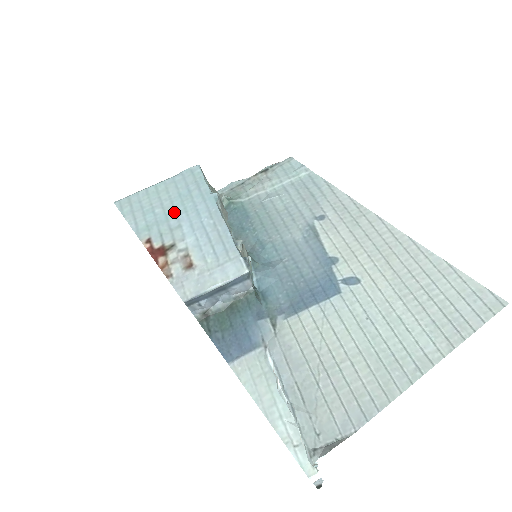
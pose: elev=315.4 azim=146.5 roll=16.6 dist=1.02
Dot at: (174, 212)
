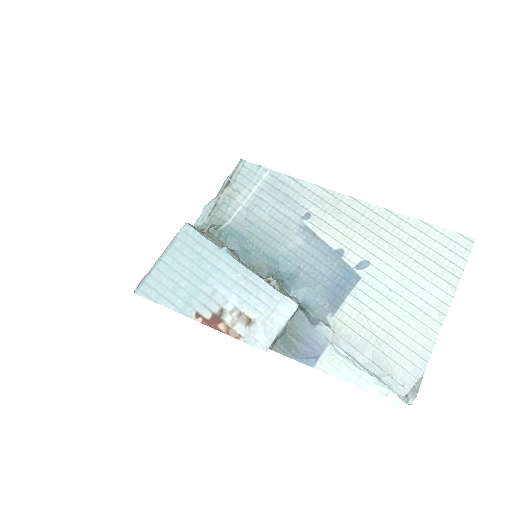
Dot at: (200, 280)
